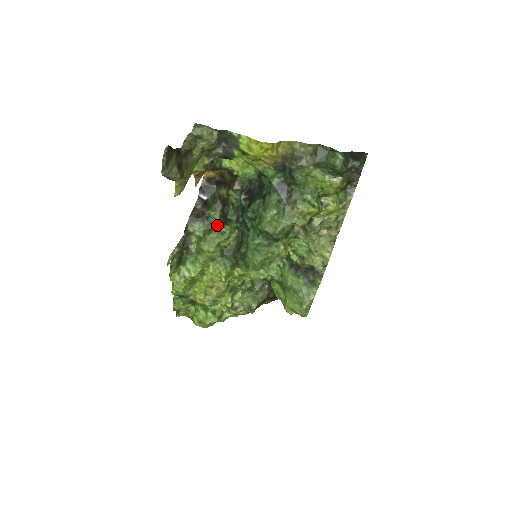
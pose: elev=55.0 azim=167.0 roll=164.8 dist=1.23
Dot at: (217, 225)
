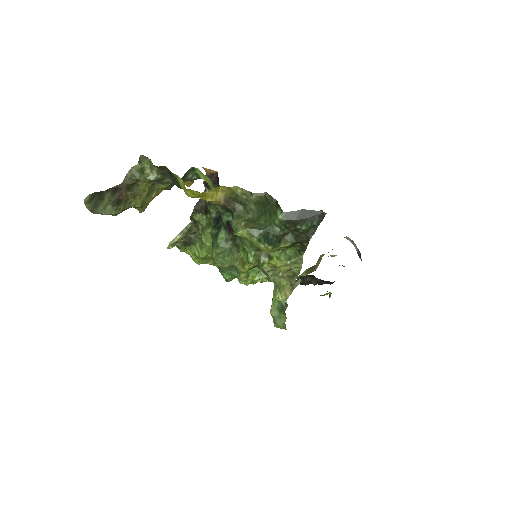
Dot at: occluded
